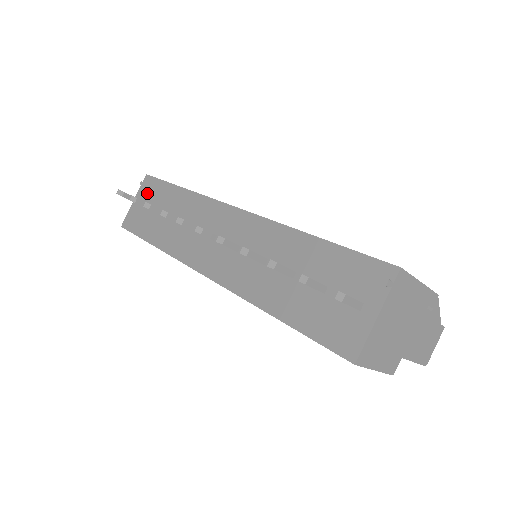
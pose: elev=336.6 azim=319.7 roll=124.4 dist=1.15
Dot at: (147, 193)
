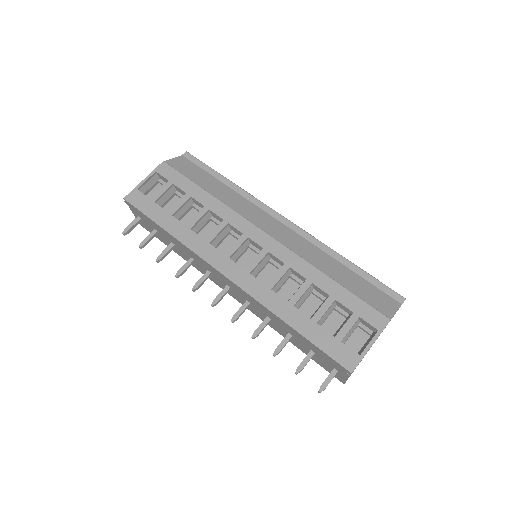
Dot at: (140, 216)
